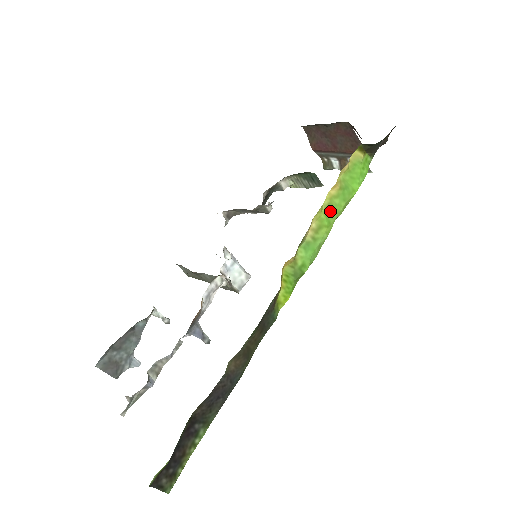
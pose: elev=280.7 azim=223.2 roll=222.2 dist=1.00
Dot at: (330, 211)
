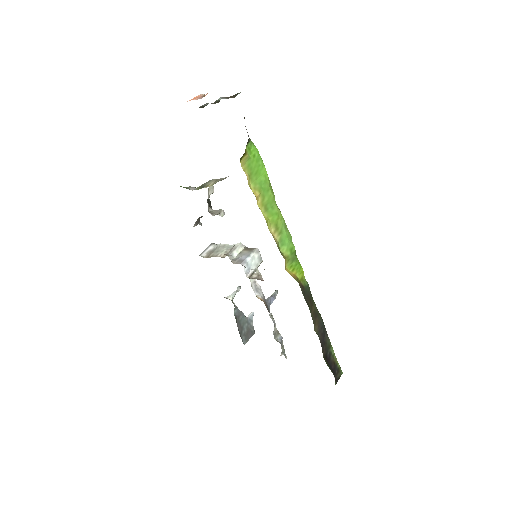
Dot at: (269, 208)
